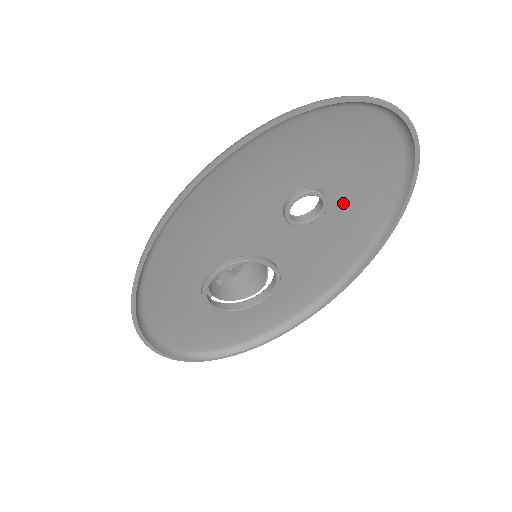
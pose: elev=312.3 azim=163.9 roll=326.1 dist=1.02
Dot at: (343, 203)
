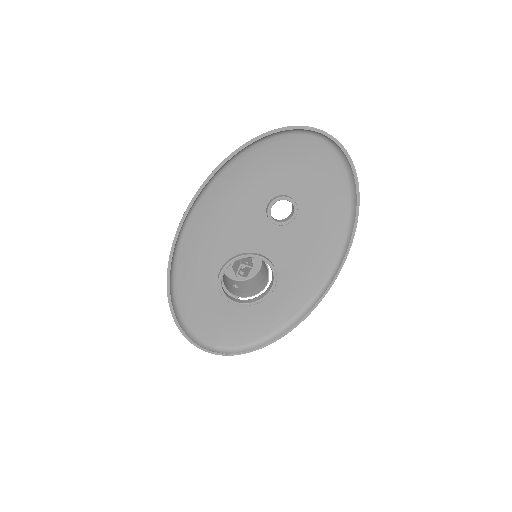
Dot at: (311, 208)
